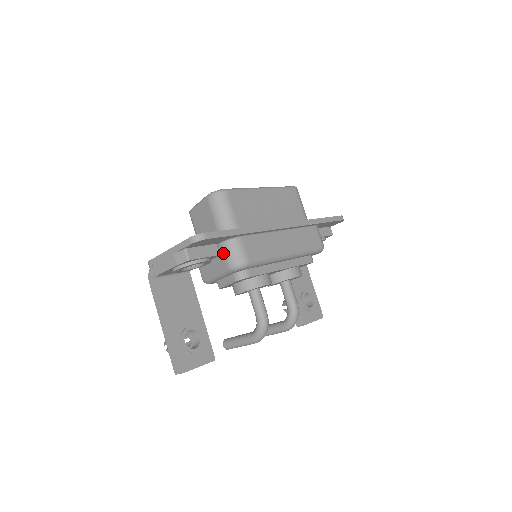
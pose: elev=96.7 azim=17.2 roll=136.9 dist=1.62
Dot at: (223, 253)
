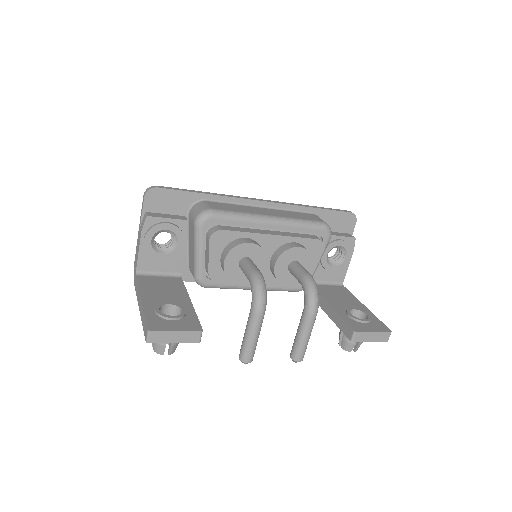
Dot at: (190, 218)
